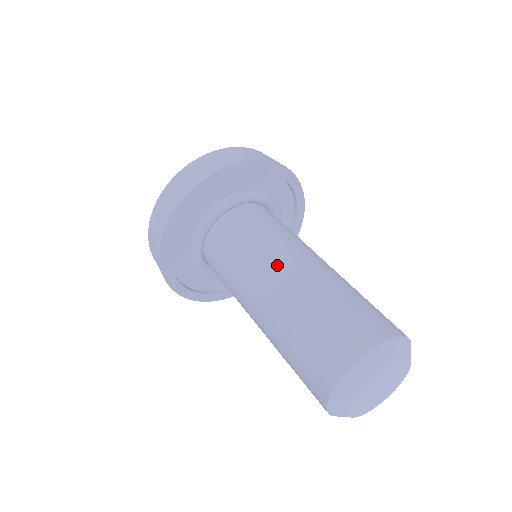
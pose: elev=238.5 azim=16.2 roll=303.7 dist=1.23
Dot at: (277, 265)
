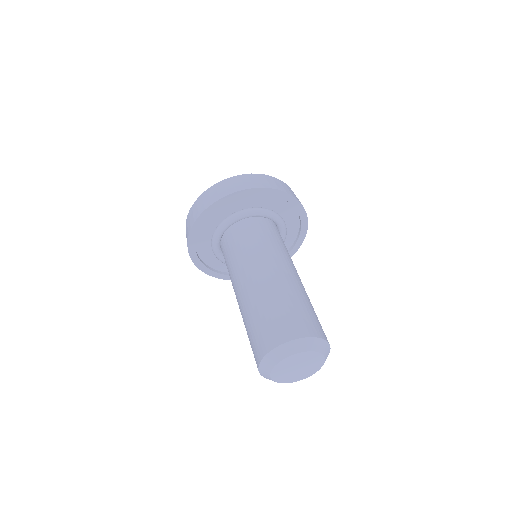
Dot at: (235, 291)
